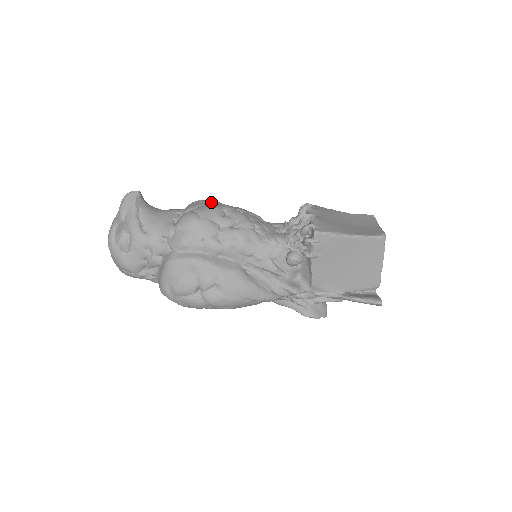
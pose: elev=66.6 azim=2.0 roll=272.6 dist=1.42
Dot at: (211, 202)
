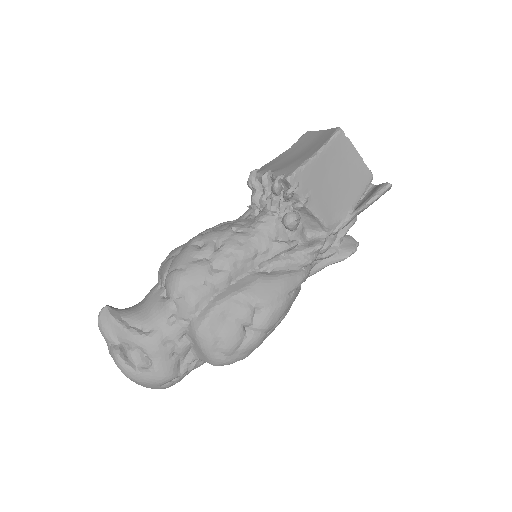
Dot at: (175, 251)
